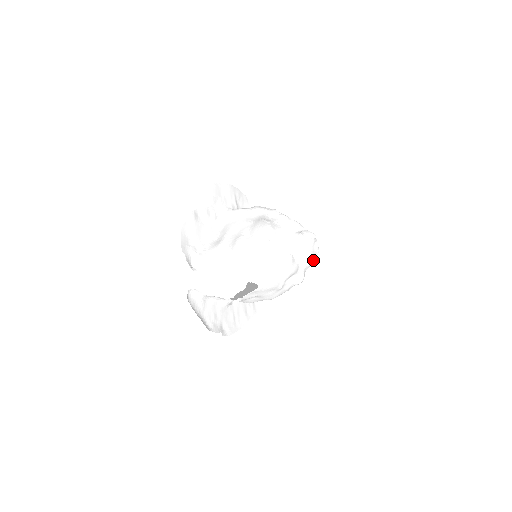
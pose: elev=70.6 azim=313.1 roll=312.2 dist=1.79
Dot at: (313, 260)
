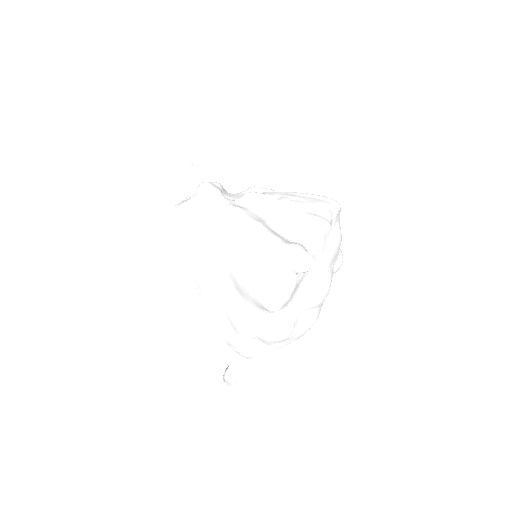
Dot at: occluded
